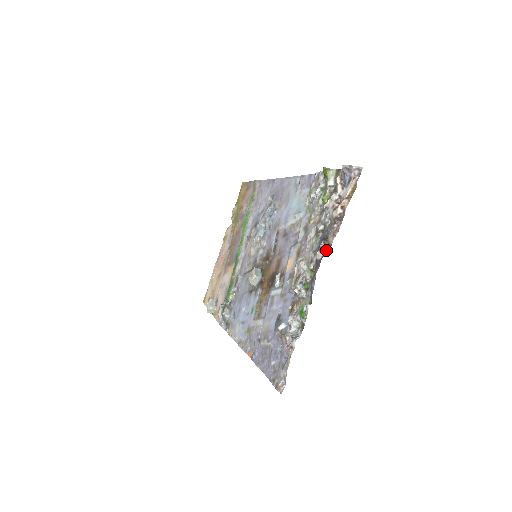
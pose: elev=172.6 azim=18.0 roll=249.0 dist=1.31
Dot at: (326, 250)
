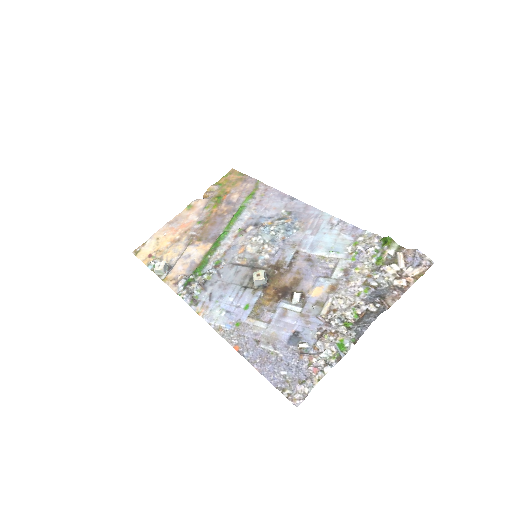
Dot at: (383, 308)
